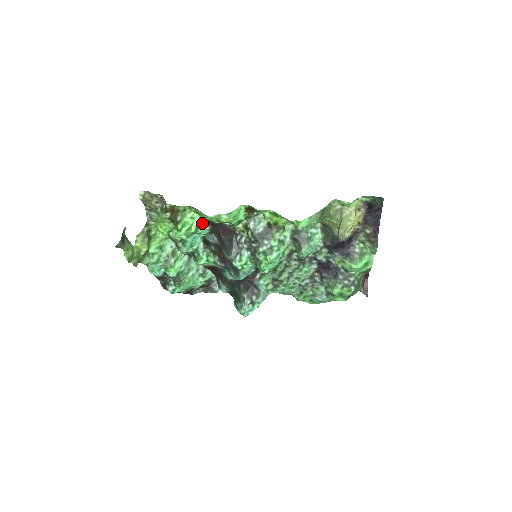
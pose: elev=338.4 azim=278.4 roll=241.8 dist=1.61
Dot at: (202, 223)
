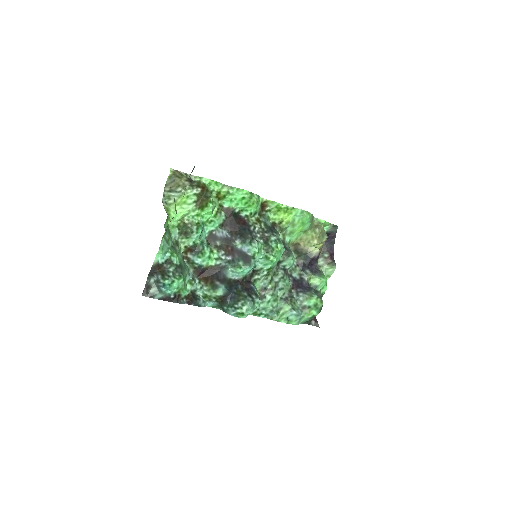
Dot at: (220, 211)
